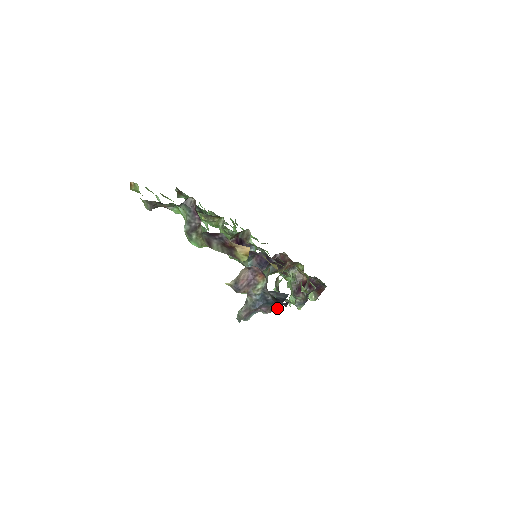
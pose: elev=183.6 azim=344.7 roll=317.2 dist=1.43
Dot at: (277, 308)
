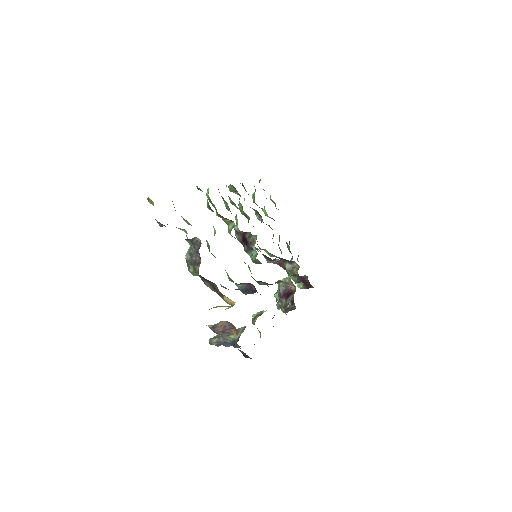
Dot at: occluded
